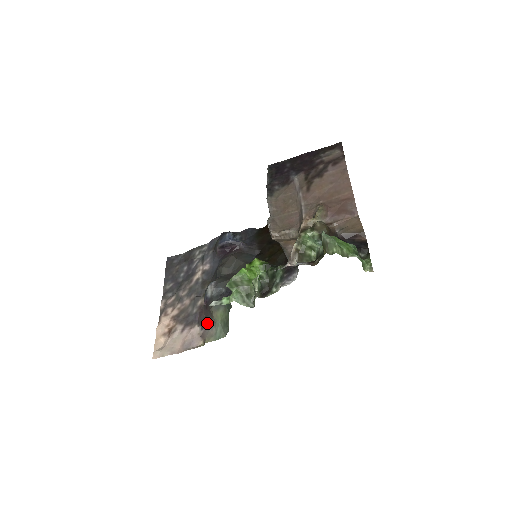
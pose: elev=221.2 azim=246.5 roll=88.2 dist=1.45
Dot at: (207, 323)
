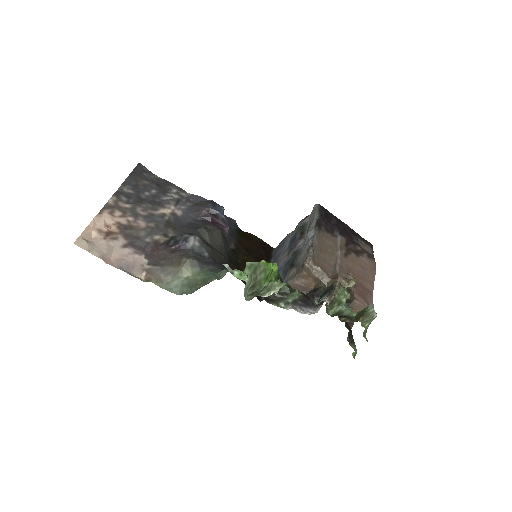
Dot at: (161, 265)
